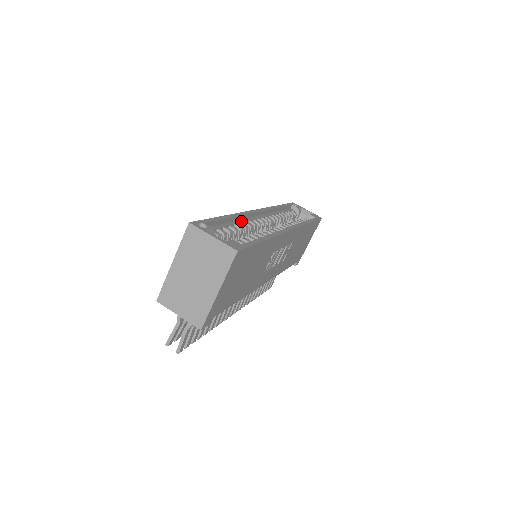
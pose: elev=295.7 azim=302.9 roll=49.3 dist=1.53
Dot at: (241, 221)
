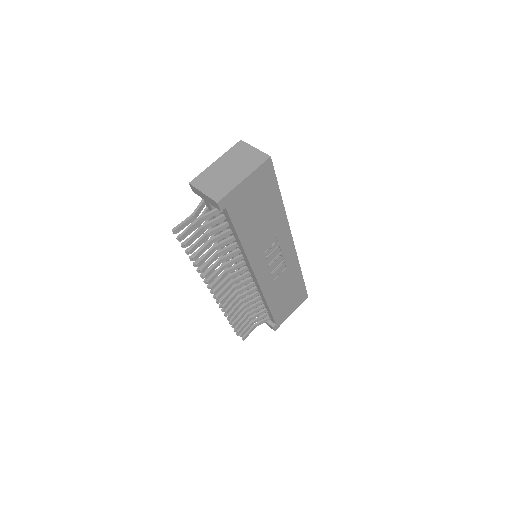
Dot at: occluded
